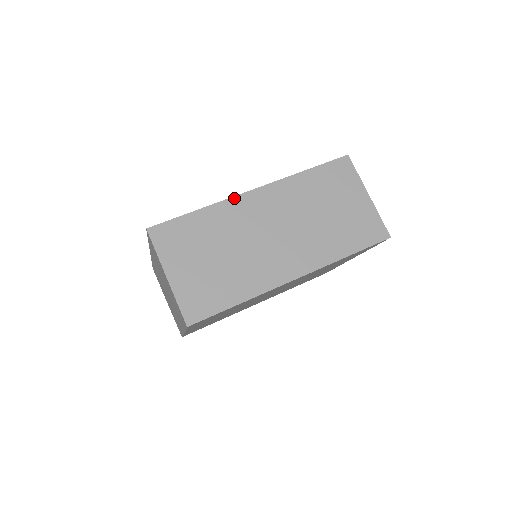
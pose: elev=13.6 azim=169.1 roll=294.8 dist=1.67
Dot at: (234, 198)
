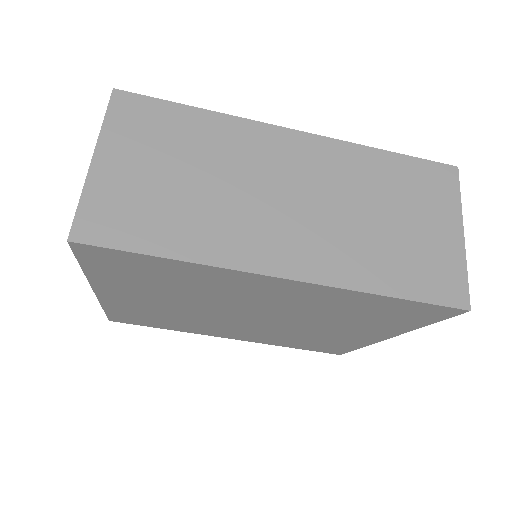
Dot at: (261, 124)
